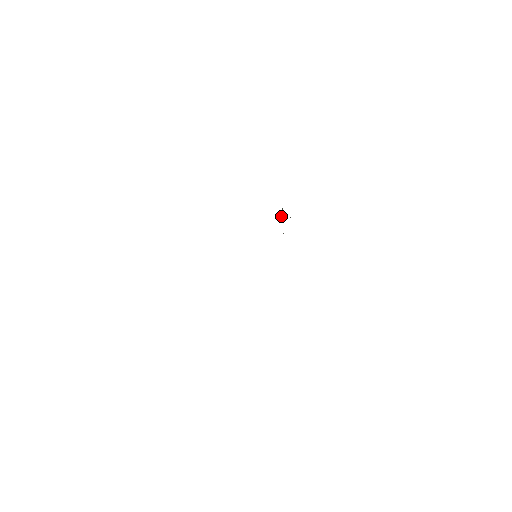
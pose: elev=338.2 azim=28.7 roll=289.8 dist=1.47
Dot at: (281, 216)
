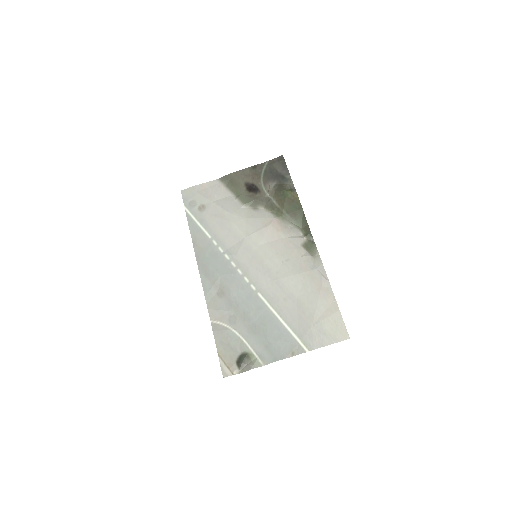
Dot at: (292, 223)
